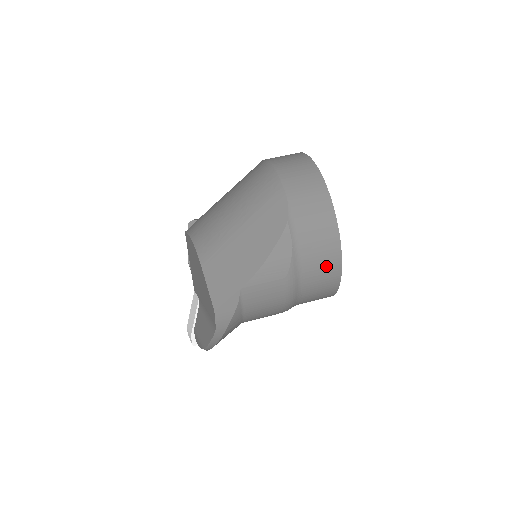
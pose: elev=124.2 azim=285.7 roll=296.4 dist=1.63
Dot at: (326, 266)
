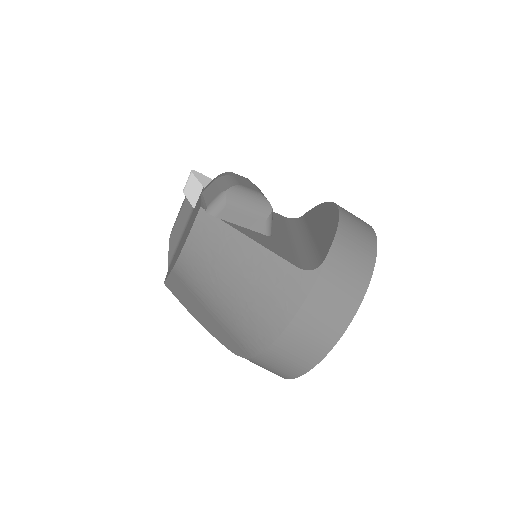
Dot at: occluded
